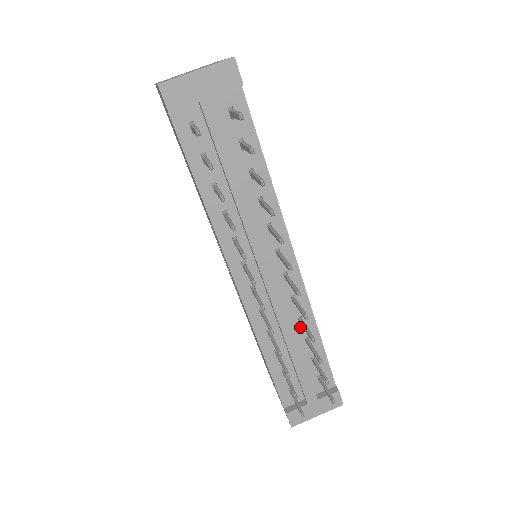
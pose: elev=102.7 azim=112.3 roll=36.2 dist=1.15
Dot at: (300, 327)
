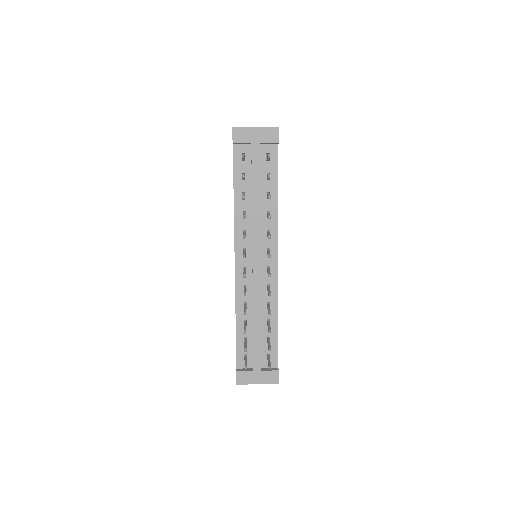
Dot at: (267, 310)
